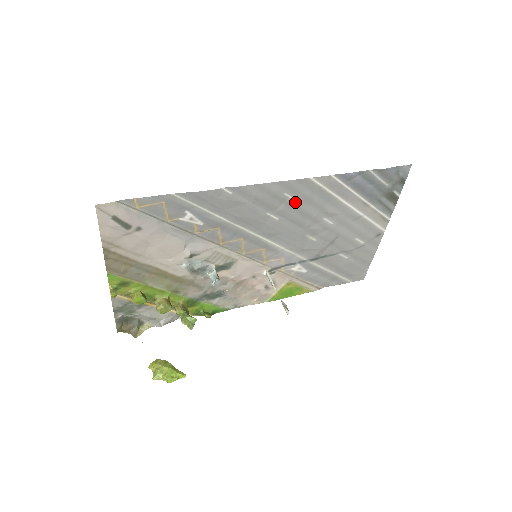
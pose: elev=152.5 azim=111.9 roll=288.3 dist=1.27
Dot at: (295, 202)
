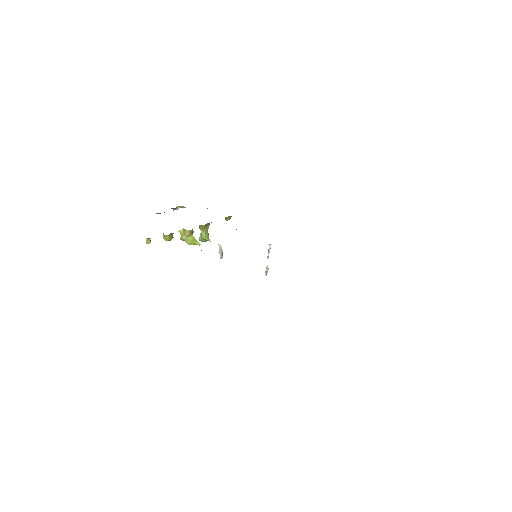
Dot at: occluded
